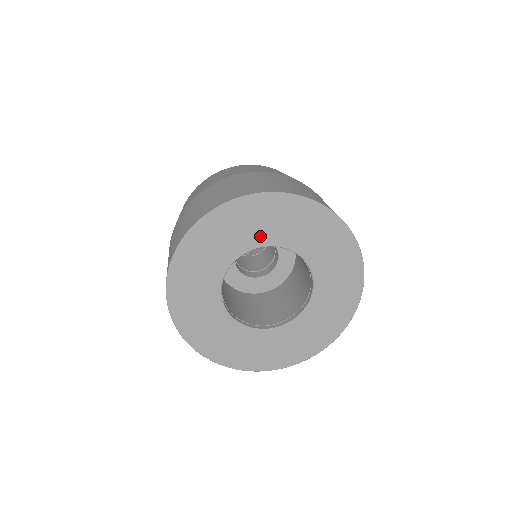
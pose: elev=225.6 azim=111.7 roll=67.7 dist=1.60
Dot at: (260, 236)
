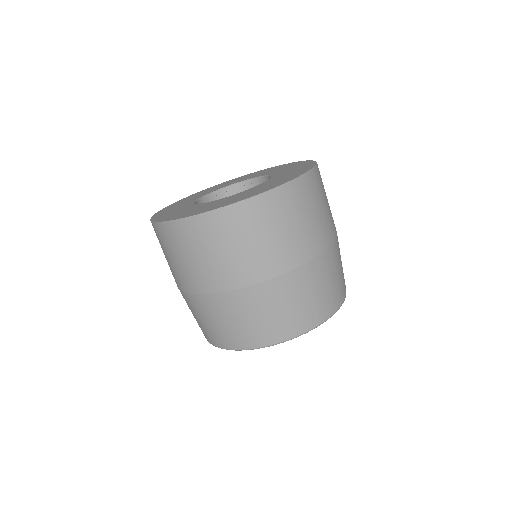
Dot at: occluded
